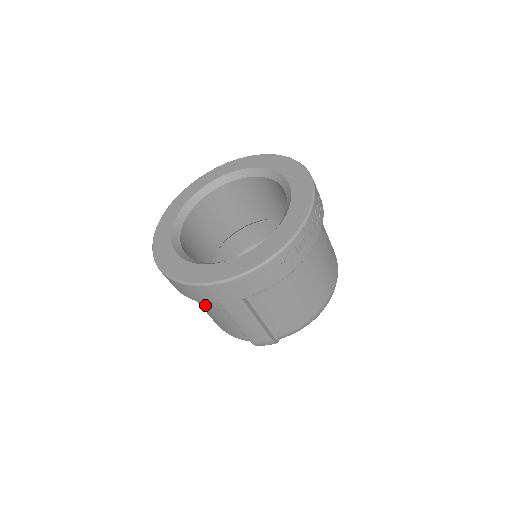
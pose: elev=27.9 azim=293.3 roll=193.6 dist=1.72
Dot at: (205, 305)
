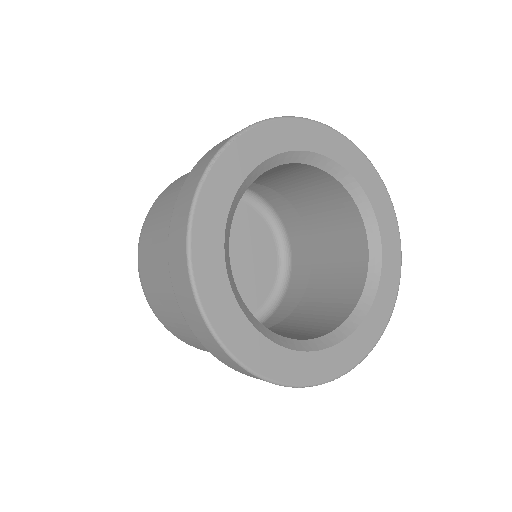
Dot at: occluded
